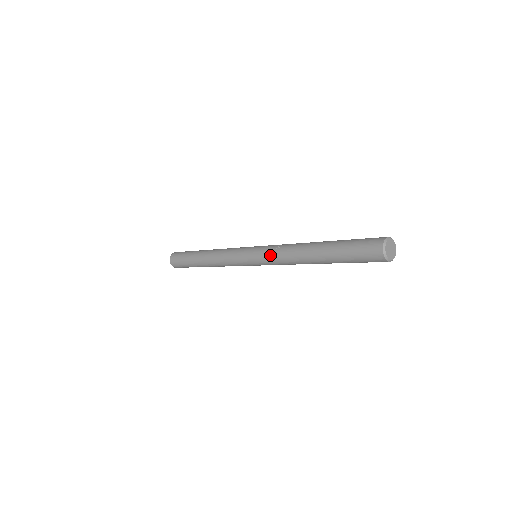
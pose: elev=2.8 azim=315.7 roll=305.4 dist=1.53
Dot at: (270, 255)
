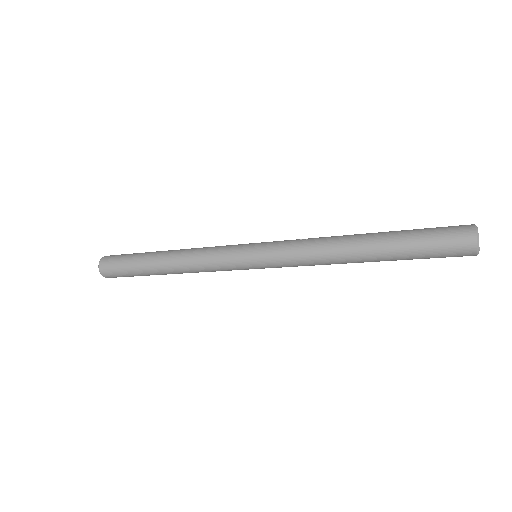
Dot at: (289, 244)
